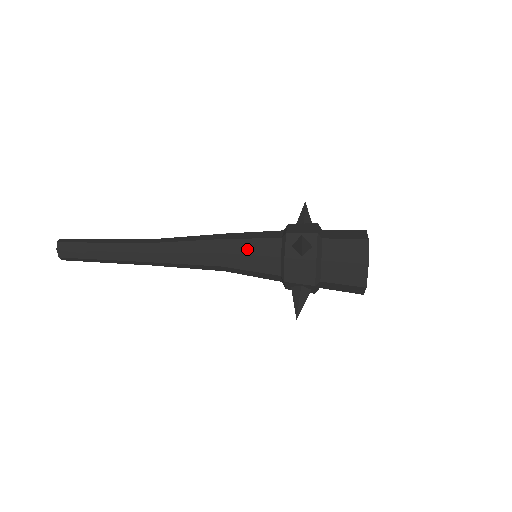
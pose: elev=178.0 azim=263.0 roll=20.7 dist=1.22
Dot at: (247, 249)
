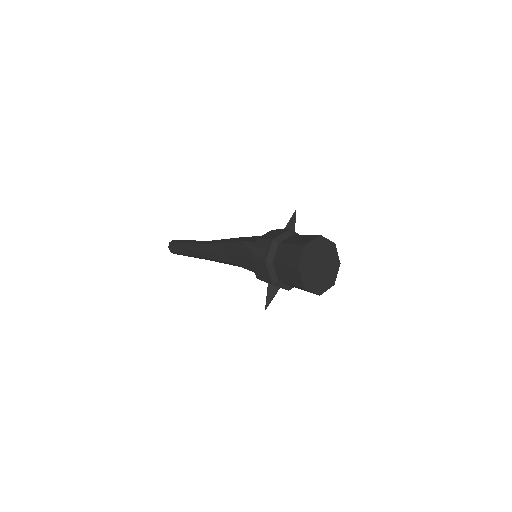
Dot at: (240, 251)
